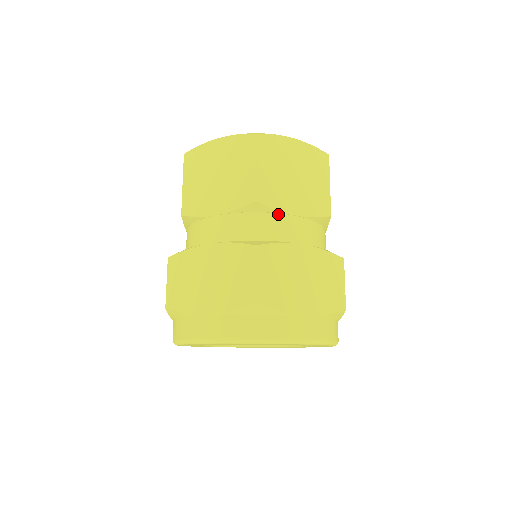
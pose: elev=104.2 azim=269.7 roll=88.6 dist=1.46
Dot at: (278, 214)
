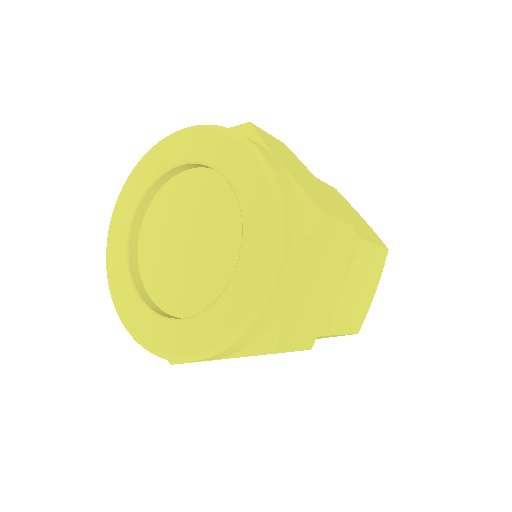
Dot at: occluded
